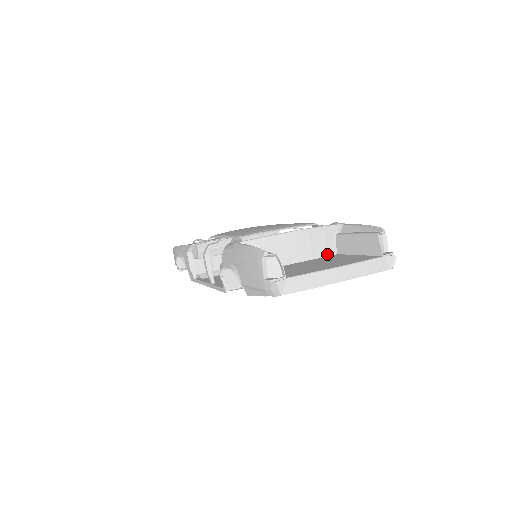
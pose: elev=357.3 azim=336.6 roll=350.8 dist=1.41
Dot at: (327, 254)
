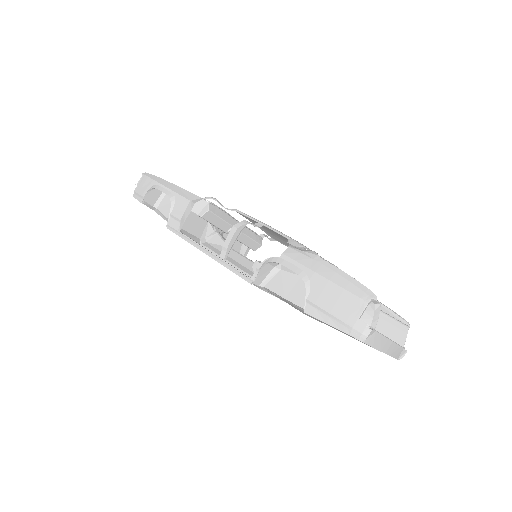
Dot at: occluded
